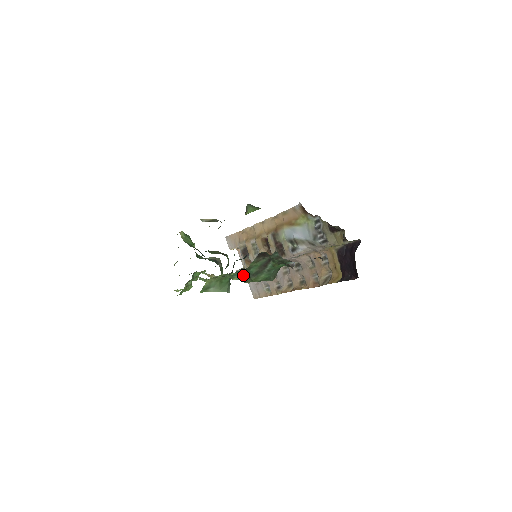
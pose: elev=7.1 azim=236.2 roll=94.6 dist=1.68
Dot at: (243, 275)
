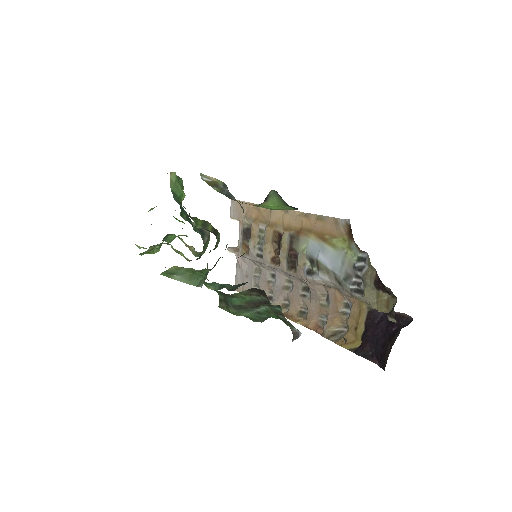
Dot at: (221, 296)
